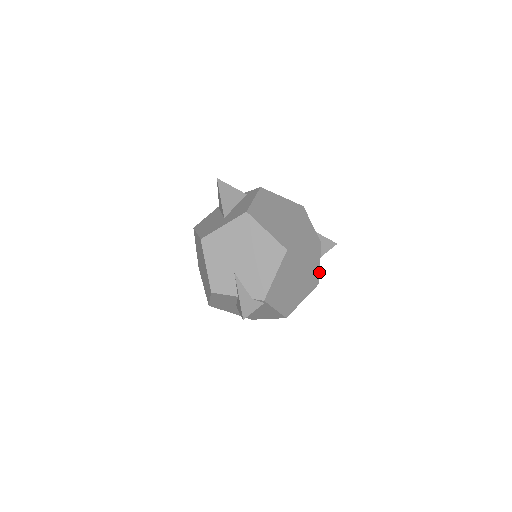
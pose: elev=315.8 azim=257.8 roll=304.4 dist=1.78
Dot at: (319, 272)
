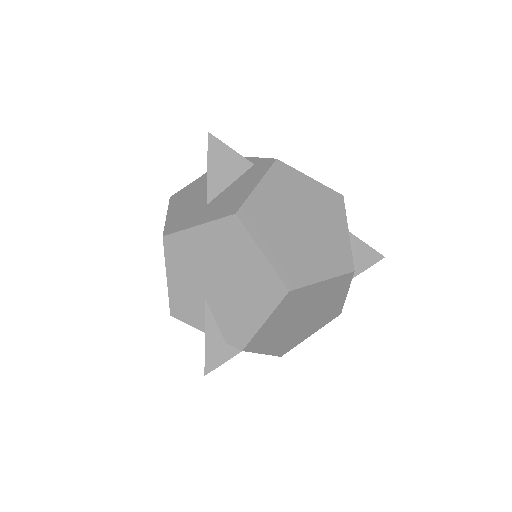
Dot at: (344, 302)
